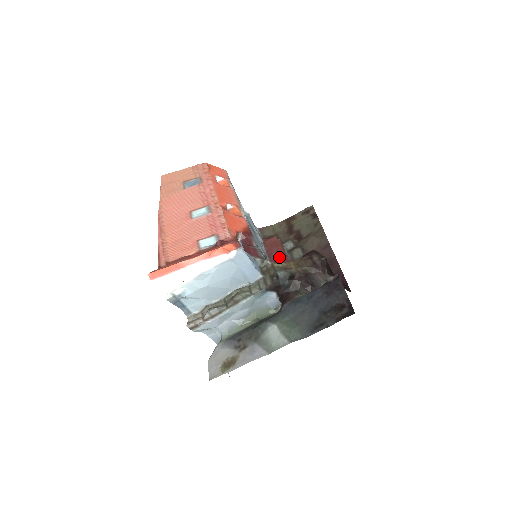
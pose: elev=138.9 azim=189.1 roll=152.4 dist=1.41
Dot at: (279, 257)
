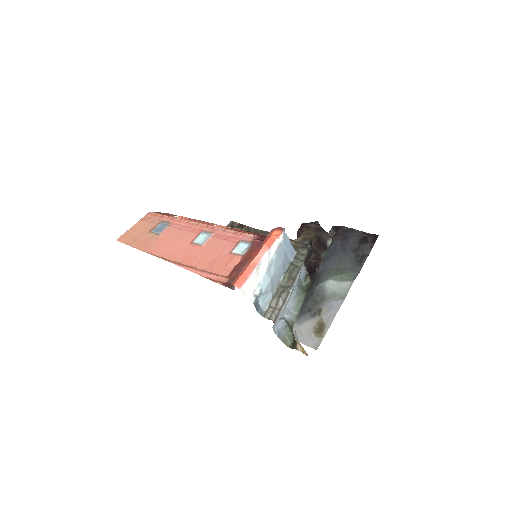
Dot at: occluded
